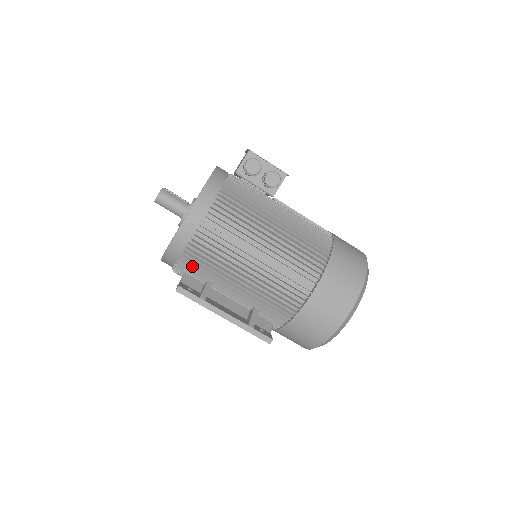
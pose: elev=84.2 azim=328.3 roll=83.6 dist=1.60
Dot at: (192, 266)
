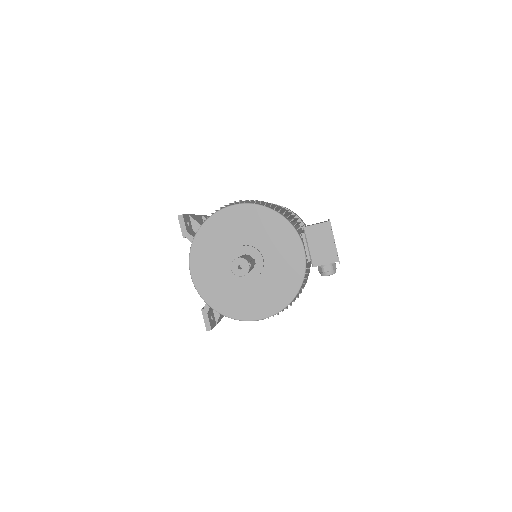
Dot at: occluded
